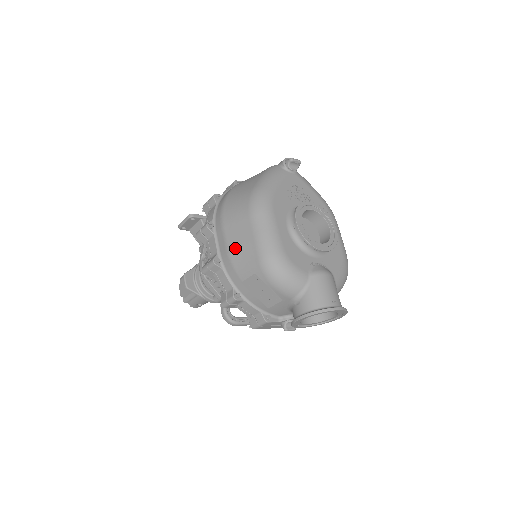
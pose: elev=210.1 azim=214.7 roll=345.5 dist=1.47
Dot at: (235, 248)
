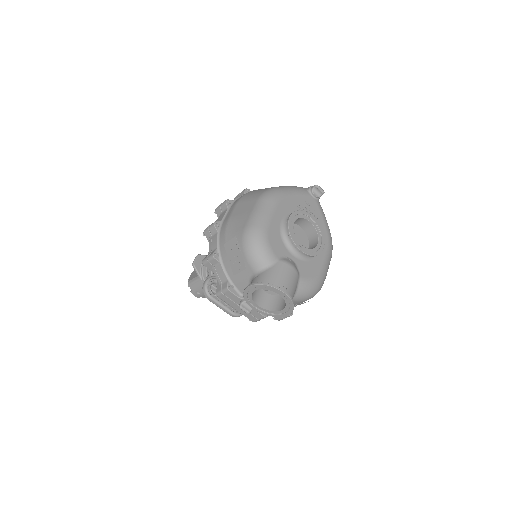
Dot at: (234, 218)
